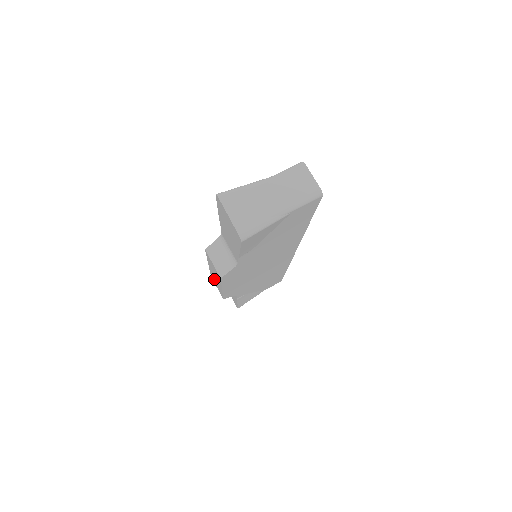
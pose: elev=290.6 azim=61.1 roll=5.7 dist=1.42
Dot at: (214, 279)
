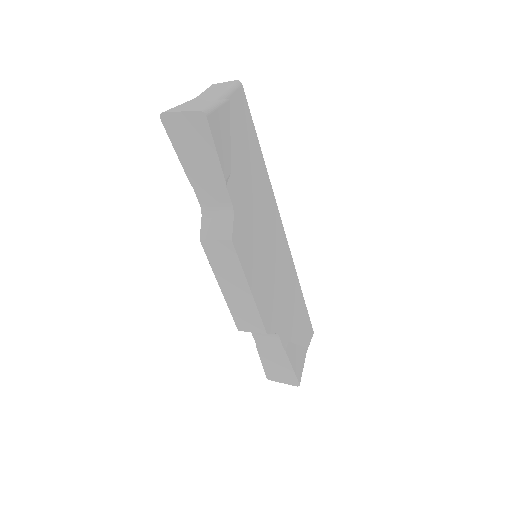
Dot at: (240, 312)
